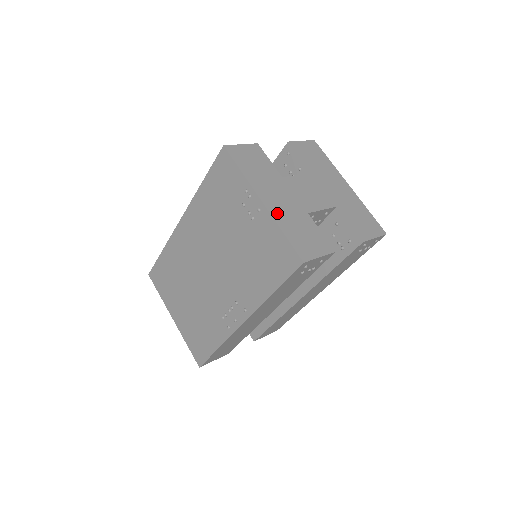
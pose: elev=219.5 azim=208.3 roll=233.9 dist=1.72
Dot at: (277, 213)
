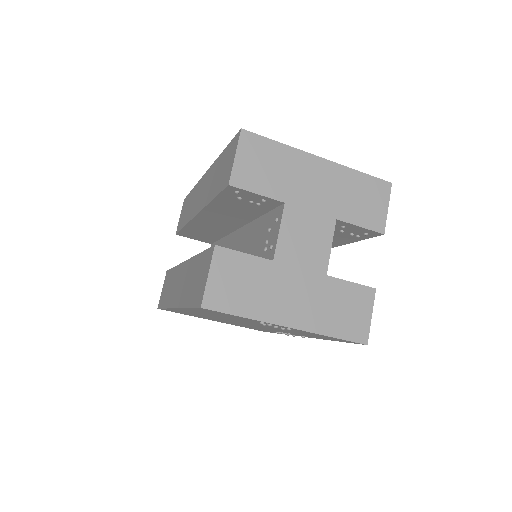
Dot at: (310, 321)
